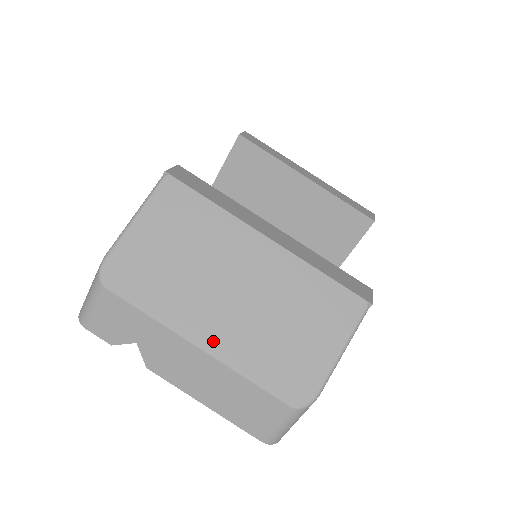
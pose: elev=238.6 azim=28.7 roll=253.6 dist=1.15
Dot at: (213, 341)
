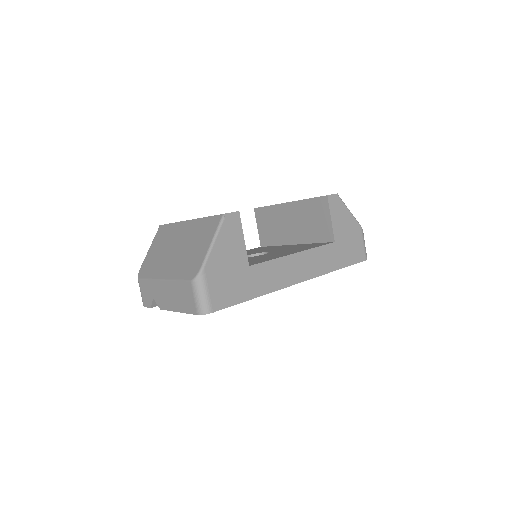
Dot at: (166, 274)
